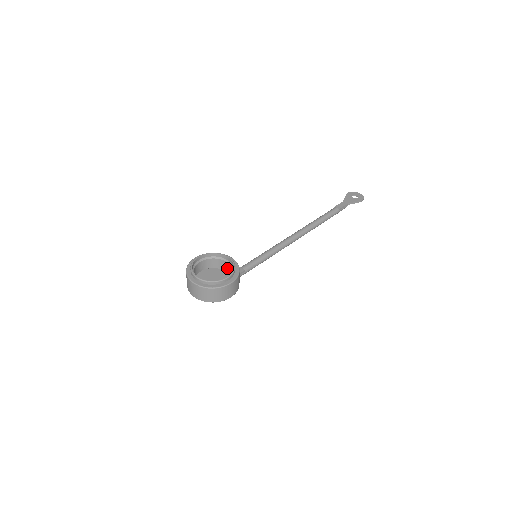
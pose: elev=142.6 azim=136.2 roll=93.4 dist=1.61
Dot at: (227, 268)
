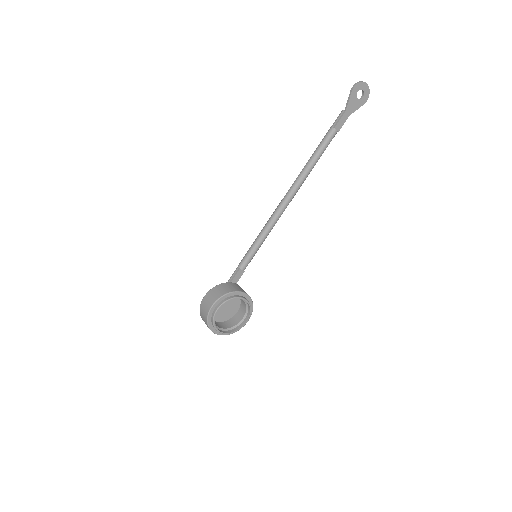
Dot at: occluded
